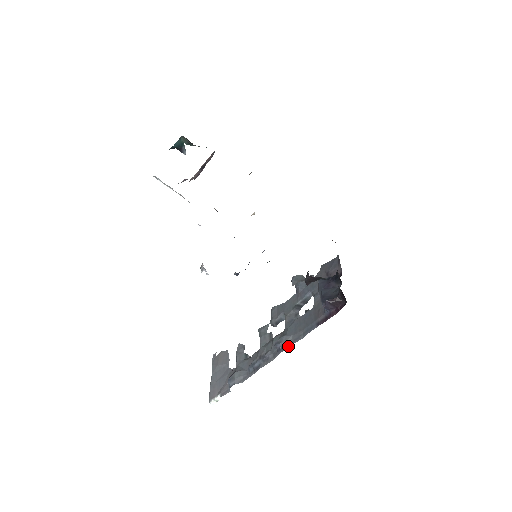
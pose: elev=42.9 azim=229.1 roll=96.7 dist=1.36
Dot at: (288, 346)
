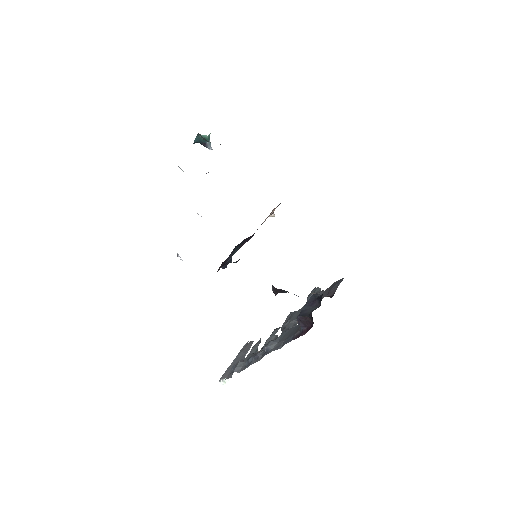
Dot at: (270, 351)
